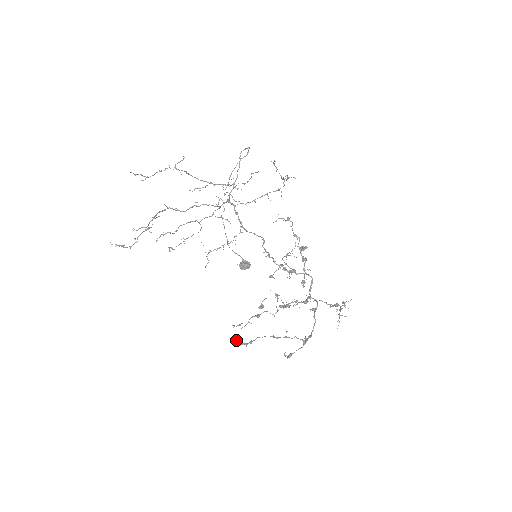
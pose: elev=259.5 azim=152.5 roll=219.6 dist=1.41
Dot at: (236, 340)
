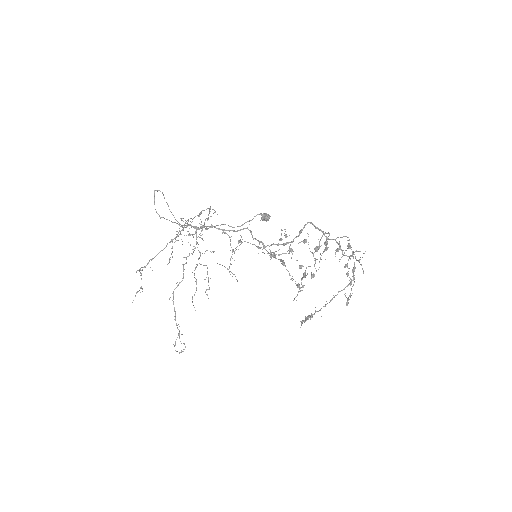
Dot at: (301, 321)
